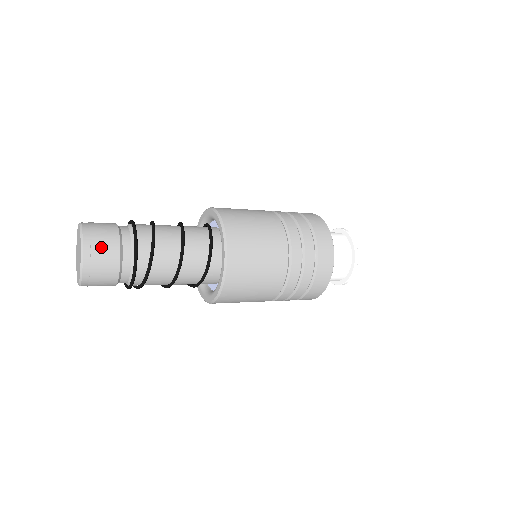
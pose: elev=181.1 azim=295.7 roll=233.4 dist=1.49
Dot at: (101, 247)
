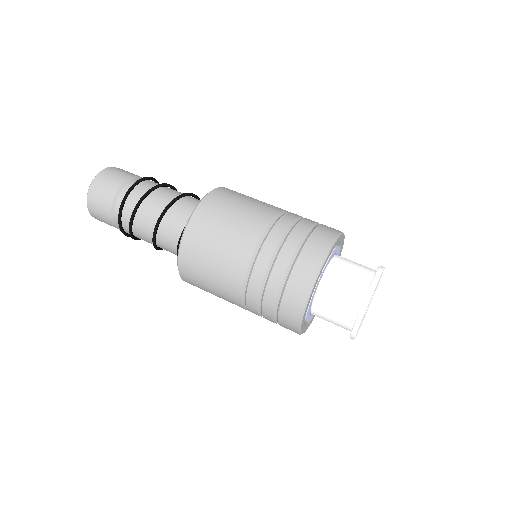
Dot at: (99, 198)
